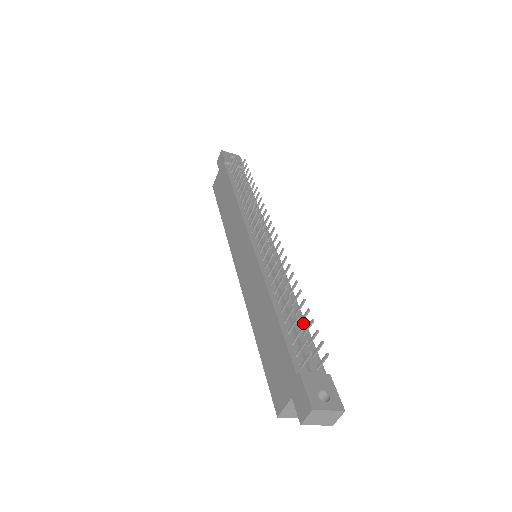
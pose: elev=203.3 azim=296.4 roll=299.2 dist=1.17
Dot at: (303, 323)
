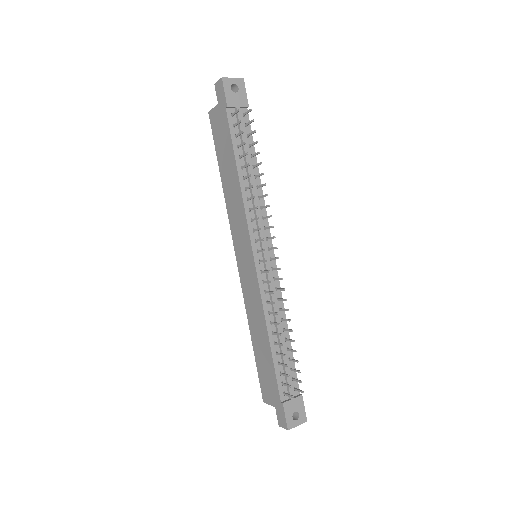
Dot at: (290, 348)
